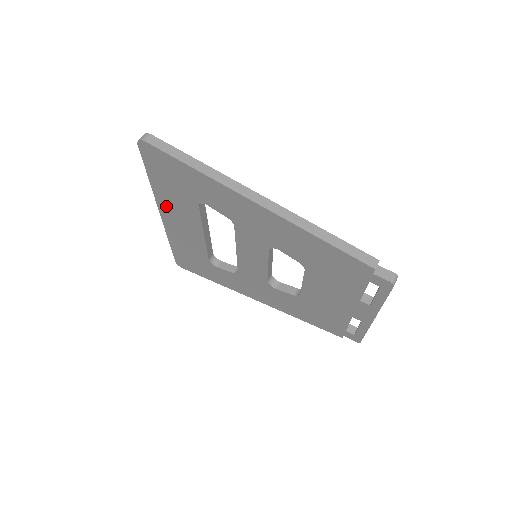
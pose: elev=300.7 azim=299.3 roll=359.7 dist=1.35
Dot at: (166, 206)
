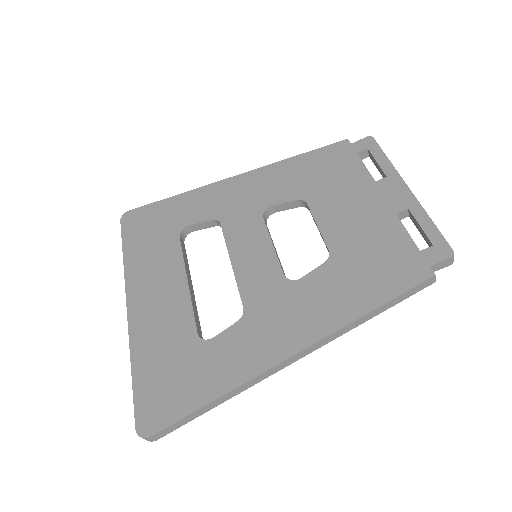
Dot at: occluded
